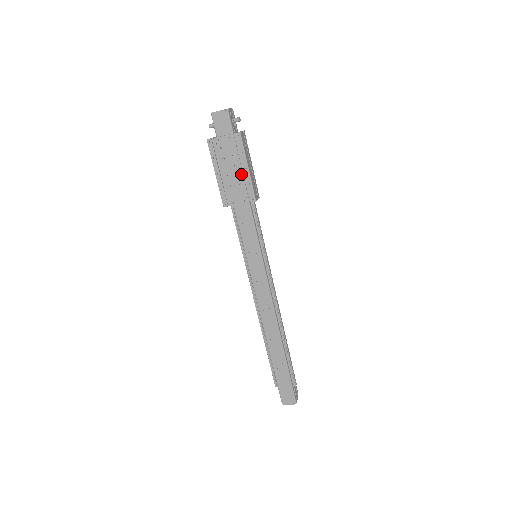
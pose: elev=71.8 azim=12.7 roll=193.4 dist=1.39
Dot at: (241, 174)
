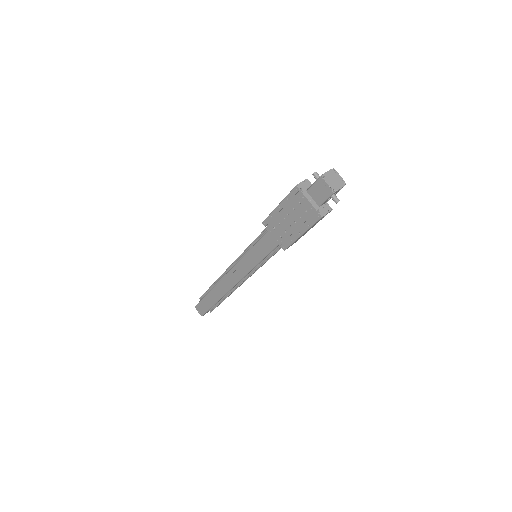
Dot at: (293, 230)
